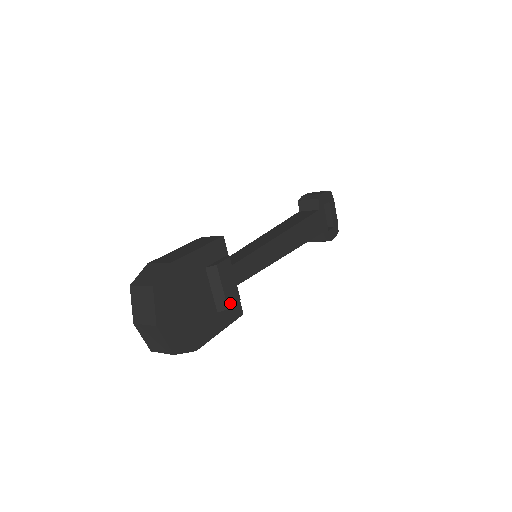
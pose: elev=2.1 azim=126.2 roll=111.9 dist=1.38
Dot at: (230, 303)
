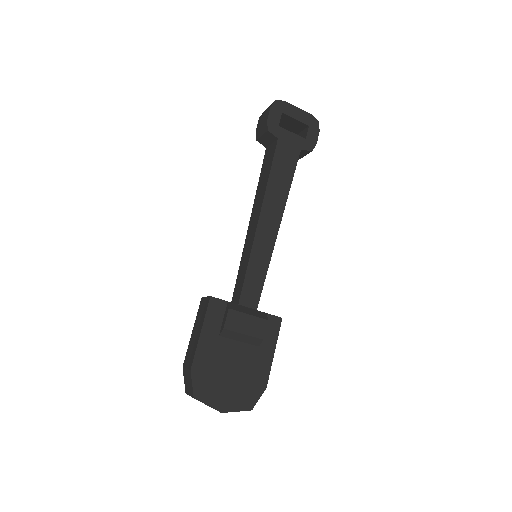
Dot at: (261, 334)
